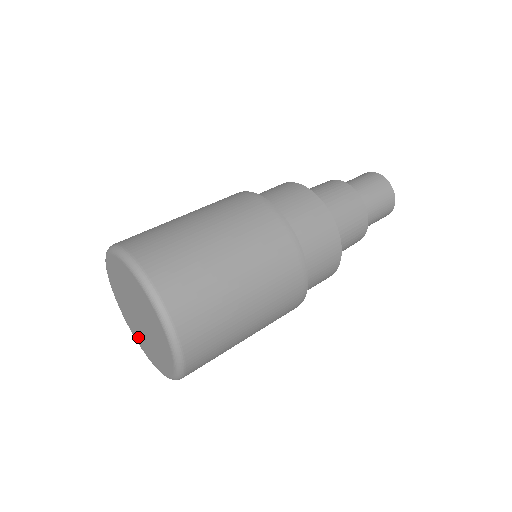
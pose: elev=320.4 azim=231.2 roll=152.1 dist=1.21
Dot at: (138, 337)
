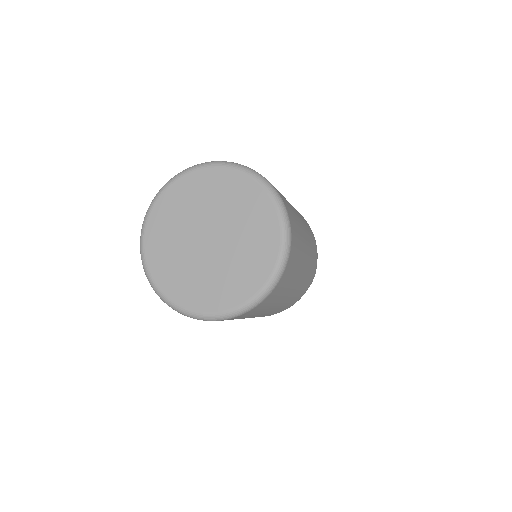
Dot at: (161, 253)
